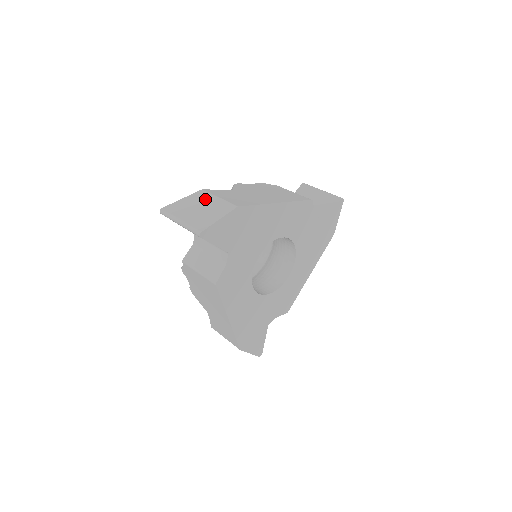
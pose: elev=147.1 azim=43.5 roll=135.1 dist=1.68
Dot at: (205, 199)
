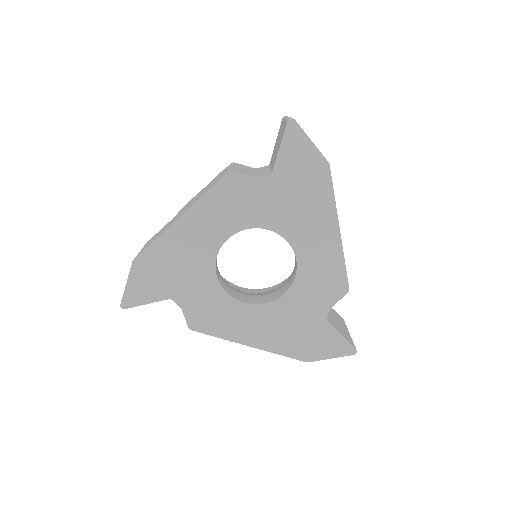
Dot at: occluded
